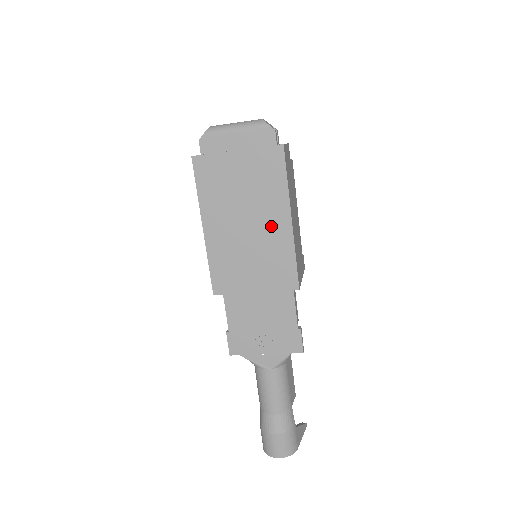
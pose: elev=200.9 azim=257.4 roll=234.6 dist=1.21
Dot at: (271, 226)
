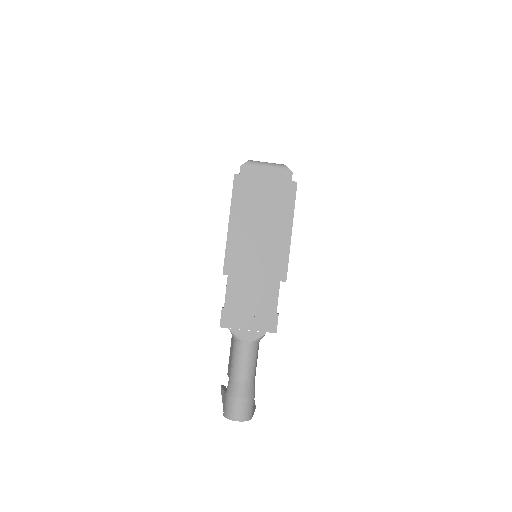
Dot at: (277, 233)
